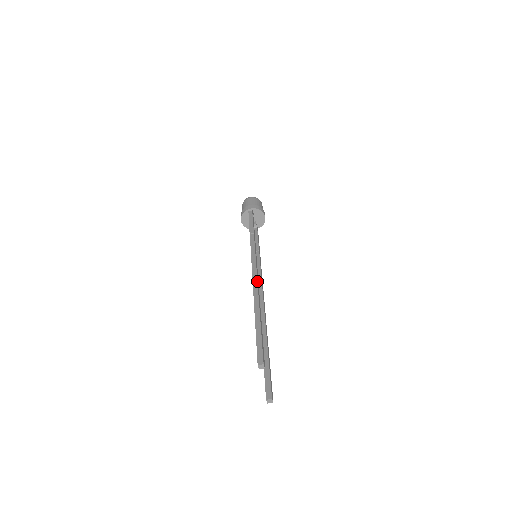
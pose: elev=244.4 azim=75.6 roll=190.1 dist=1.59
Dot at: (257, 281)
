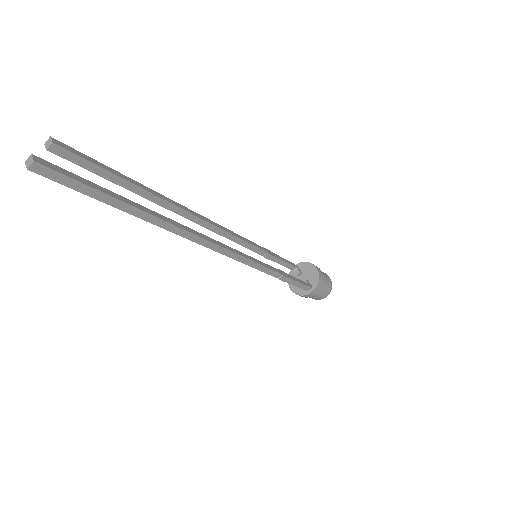
Dot at: (195, 212)
